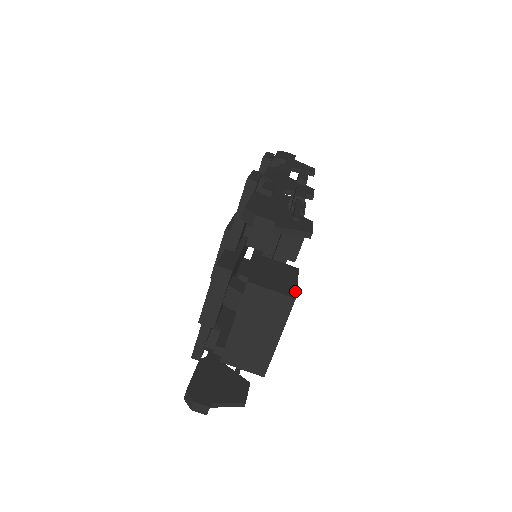
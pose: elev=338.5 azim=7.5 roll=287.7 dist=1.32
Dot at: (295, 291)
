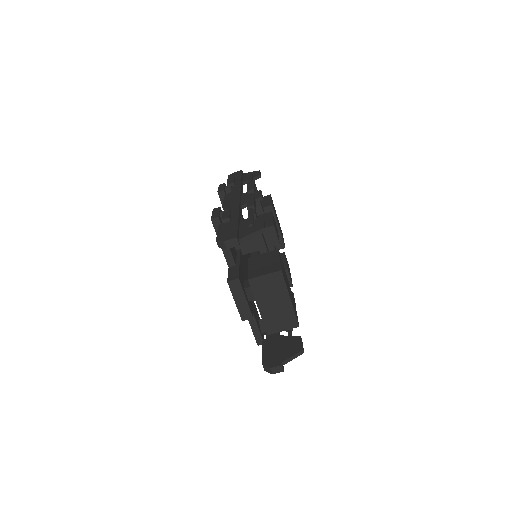
Dot at: (279, 266)
